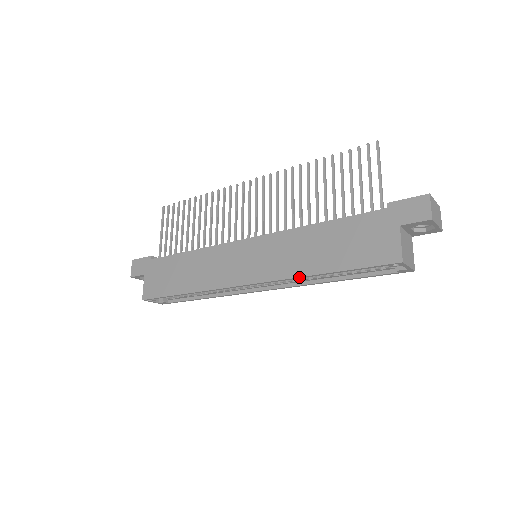
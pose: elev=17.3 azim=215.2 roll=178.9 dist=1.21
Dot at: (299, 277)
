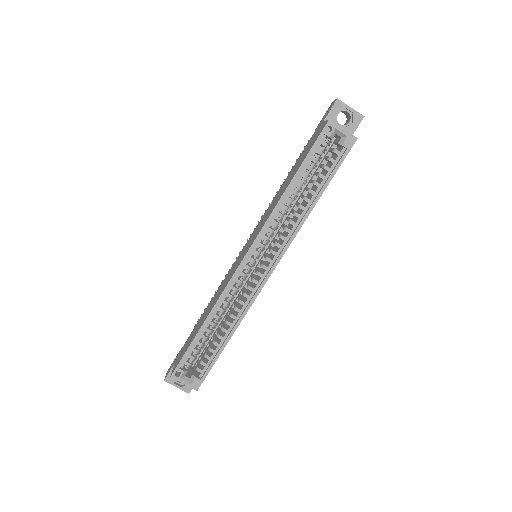
Dot at: (276, 206)
